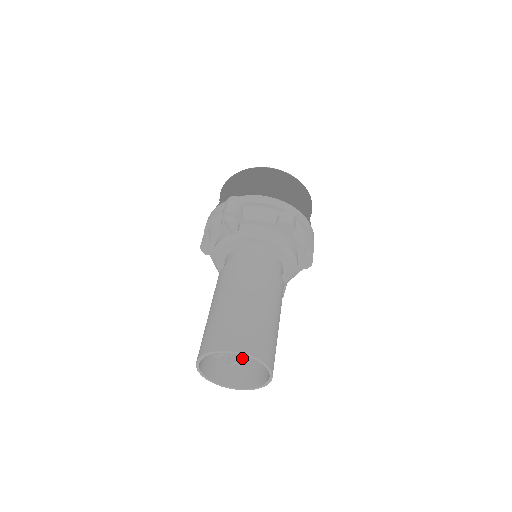
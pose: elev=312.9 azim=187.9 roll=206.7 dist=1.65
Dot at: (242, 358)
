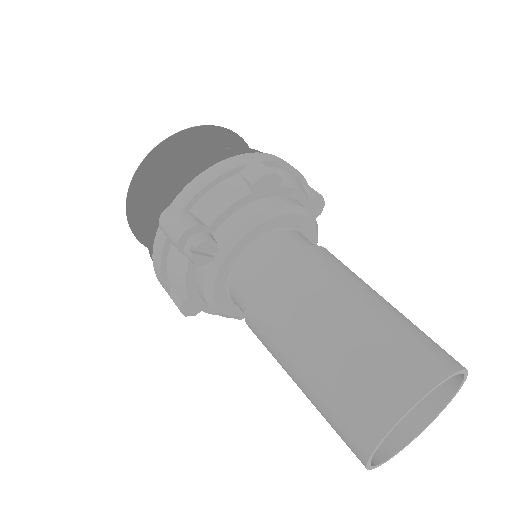
Dot at: occluded
